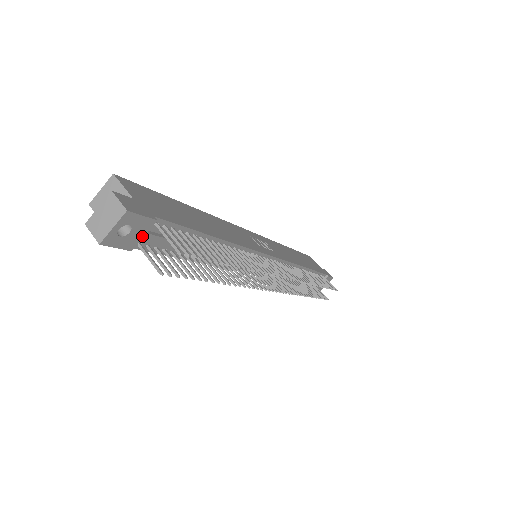
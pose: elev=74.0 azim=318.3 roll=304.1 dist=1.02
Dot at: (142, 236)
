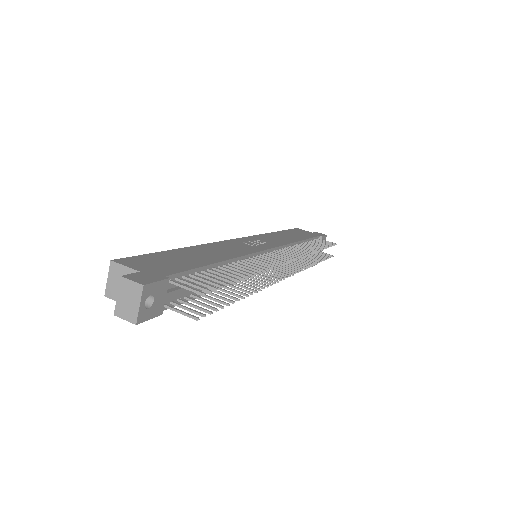
Dot at: (164, 298)
